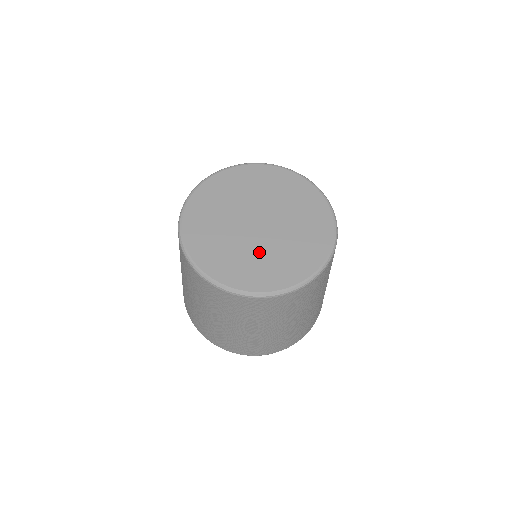
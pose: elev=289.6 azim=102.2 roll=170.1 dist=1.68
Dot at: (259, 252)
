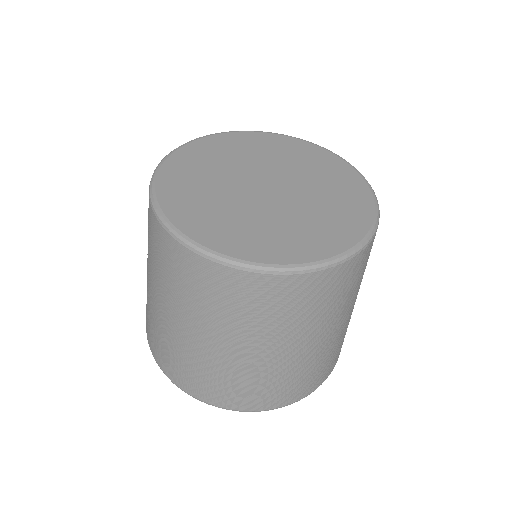
Dot at: (261, 216)
